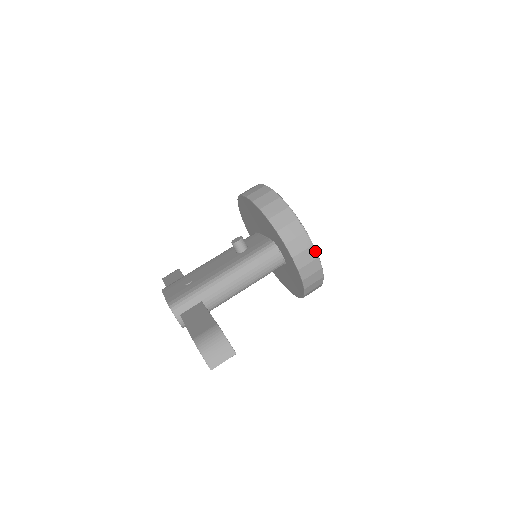
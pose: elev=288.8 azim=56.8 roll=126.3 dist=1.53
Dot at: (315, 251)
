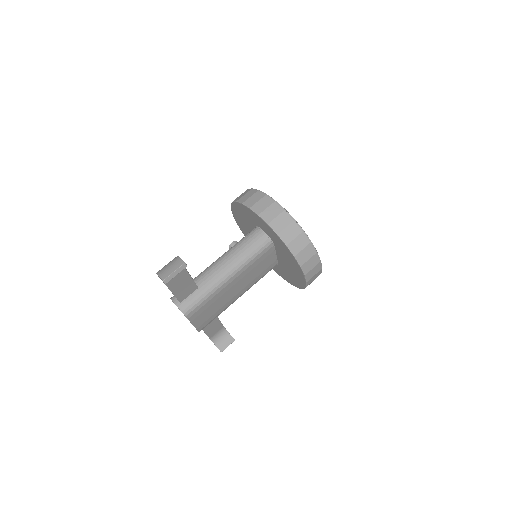
Dot at: (280, 206)
